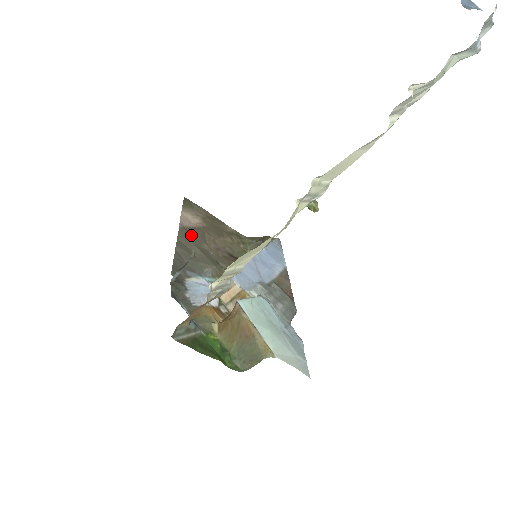
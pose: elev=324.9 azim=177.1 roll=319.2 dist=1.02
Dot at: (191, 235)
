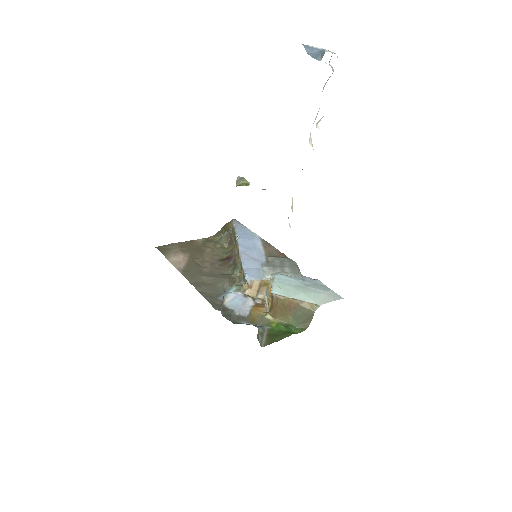
Dot at: (192, 271)
